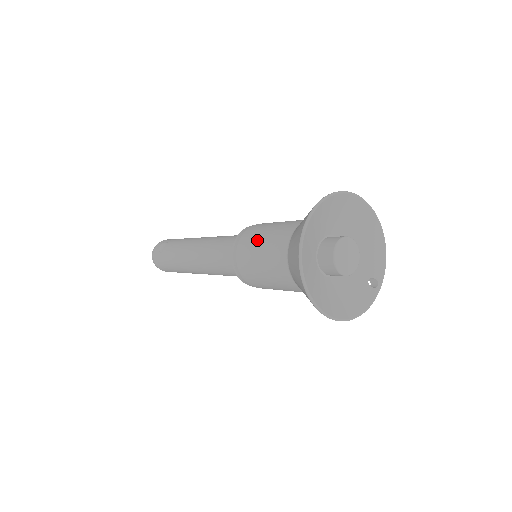
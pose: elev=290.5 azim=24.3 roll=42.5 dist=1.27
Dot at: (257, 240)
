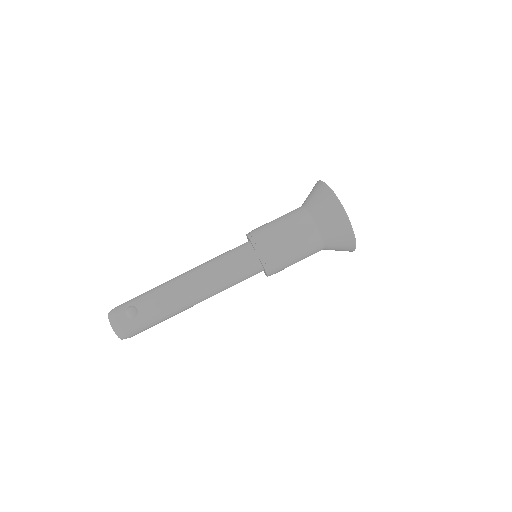
Dot at: (282, 236)
